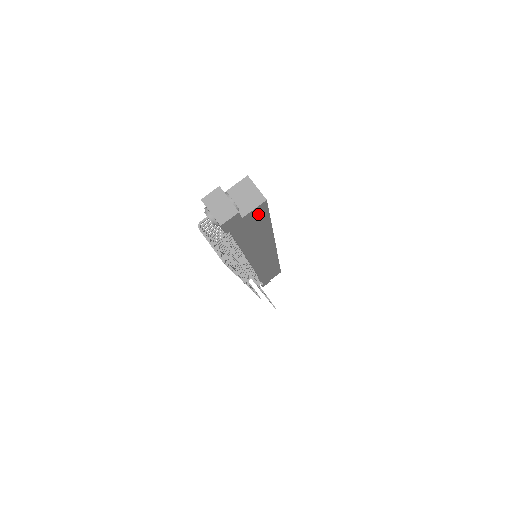
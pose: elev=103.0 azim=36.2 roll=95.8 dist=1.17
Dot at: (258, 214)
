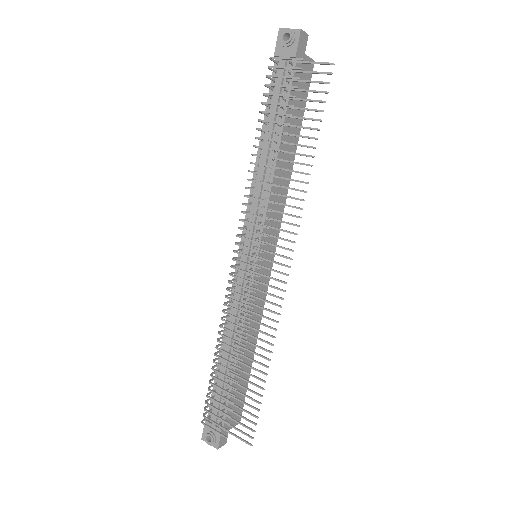
Dot at: (306, 79)
